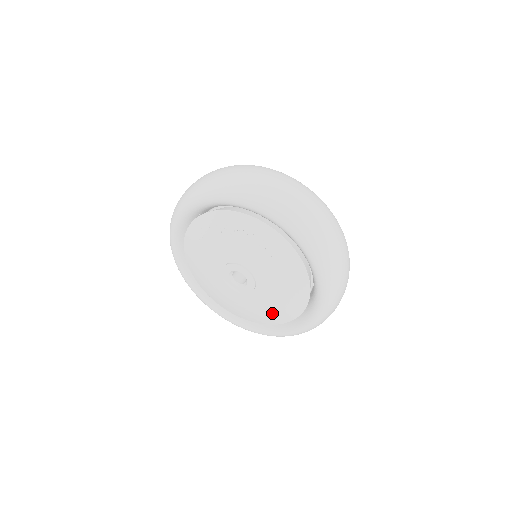
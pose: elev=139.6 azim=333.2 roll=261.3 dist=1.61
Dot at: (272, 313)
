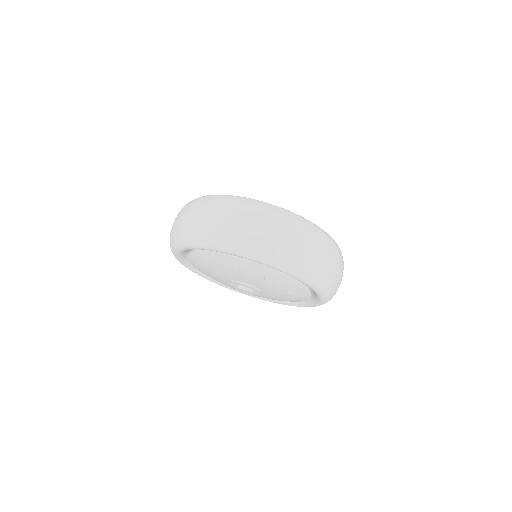
Dot at: occluded
